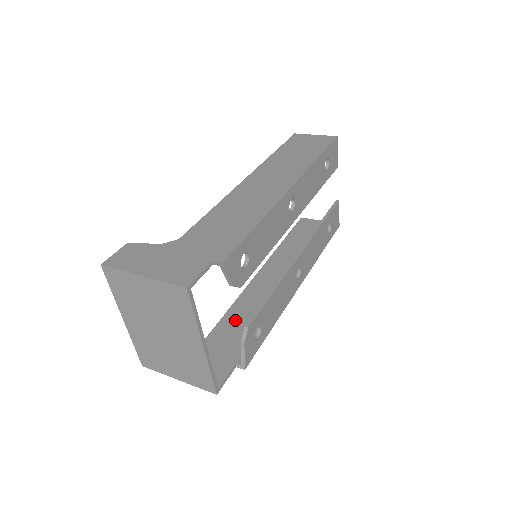
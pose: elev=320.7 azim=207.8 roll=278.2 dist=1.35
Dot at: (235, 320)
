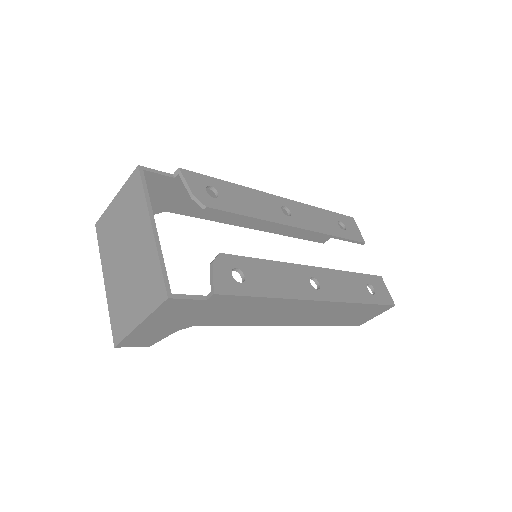
Dot at: occluded
